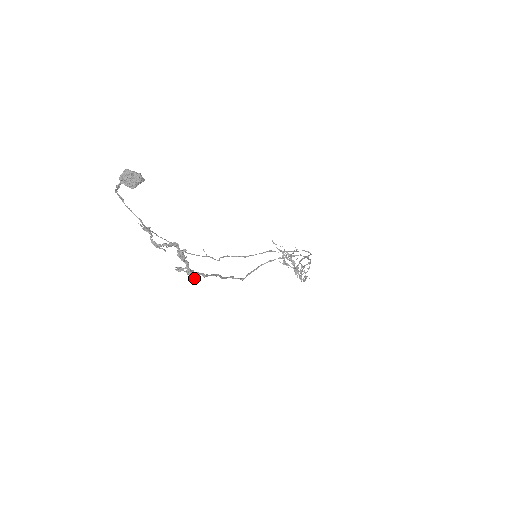
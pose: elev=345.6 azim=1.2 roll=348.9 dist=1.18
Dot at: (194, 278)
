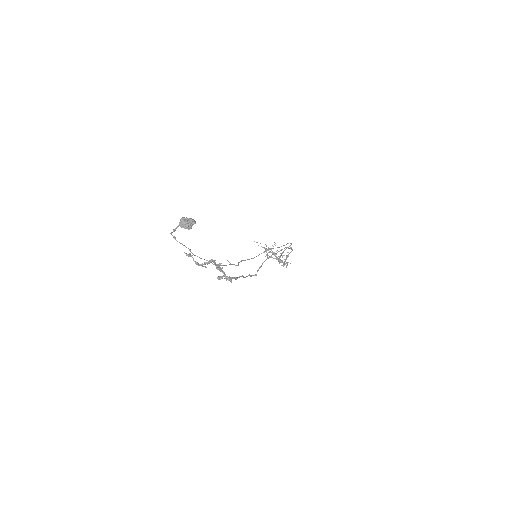
Dot at: (231, 282)
